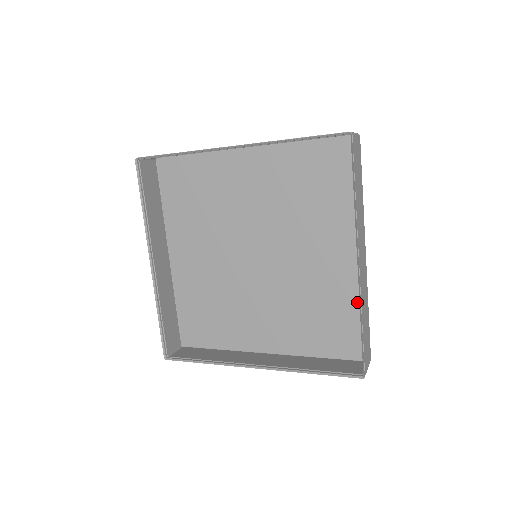
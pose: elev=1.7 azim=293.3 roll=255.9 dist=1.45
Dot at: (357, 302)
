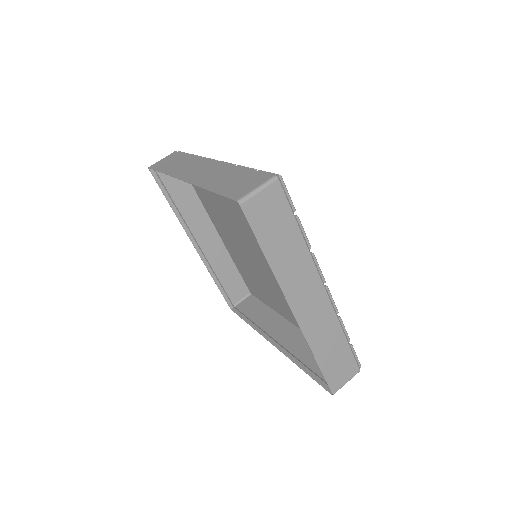
Dot at: occluded
